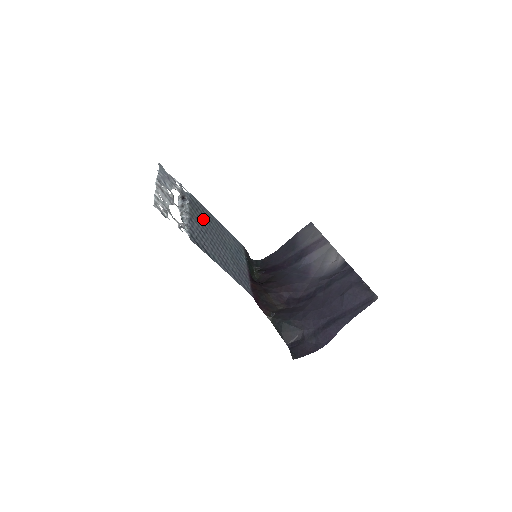
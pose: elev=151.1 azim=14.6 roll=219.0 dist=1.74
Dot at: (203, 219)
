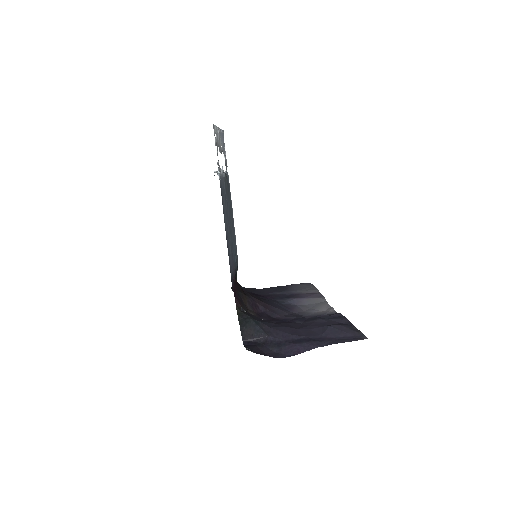
Dot at: (228, 197)
